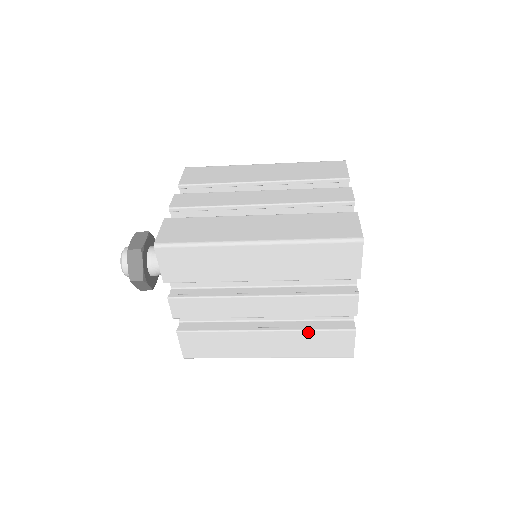
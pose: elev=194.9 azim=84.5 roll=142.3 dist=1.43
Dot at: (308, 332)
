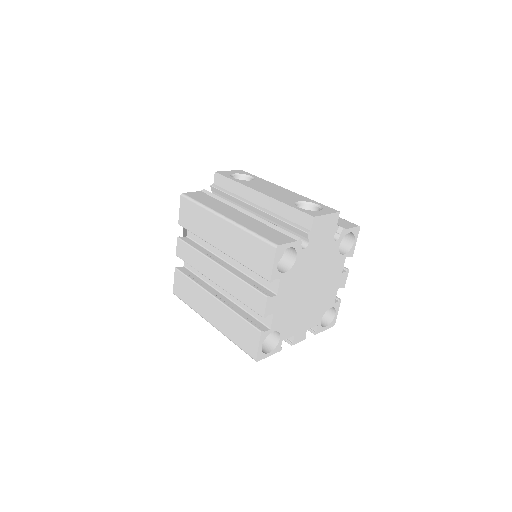
Dot at: occluded
